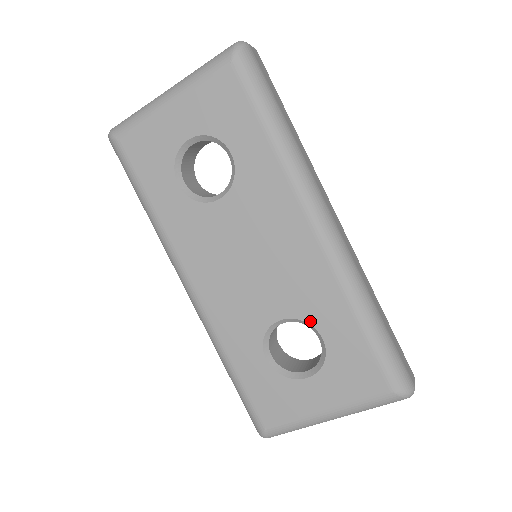
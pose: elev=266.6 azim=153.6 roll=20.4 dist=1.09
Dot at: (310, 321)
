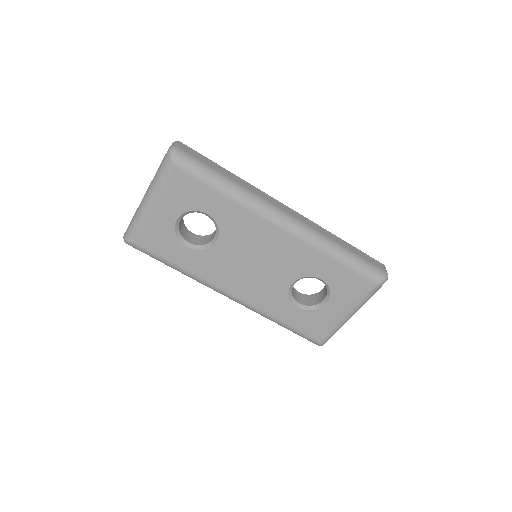
Dot at: (309, 275)
